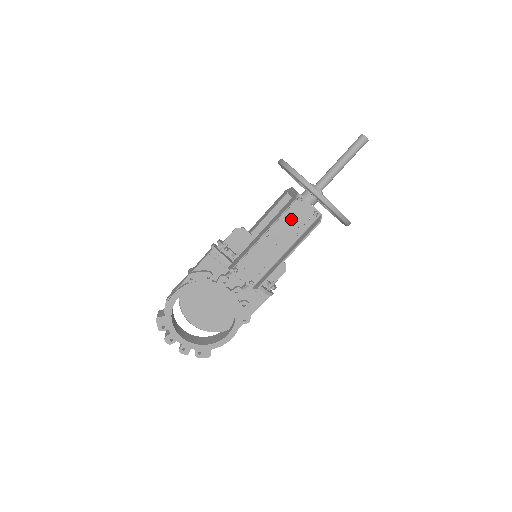
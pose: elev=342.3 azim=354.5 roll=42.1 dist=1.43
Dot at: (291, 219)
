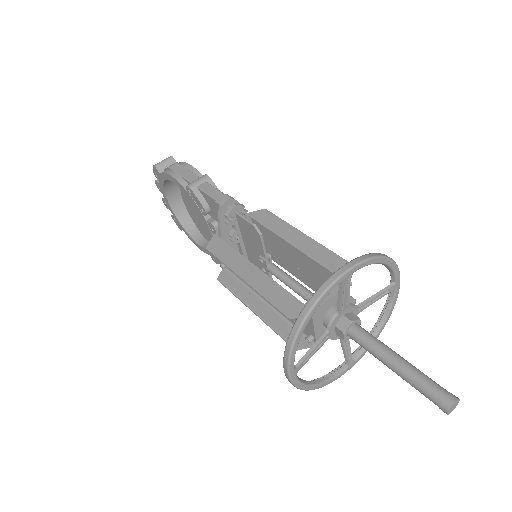
Dot at: occluded
